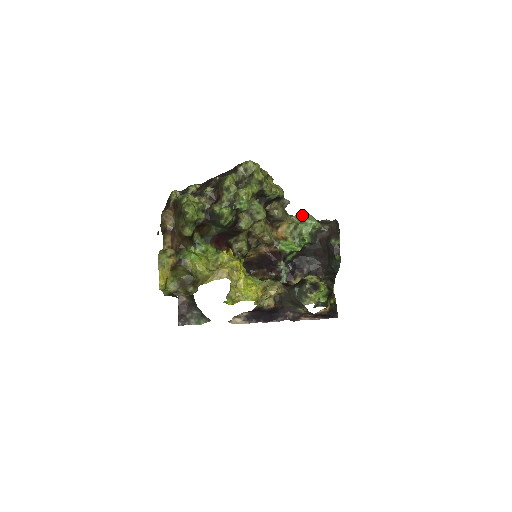
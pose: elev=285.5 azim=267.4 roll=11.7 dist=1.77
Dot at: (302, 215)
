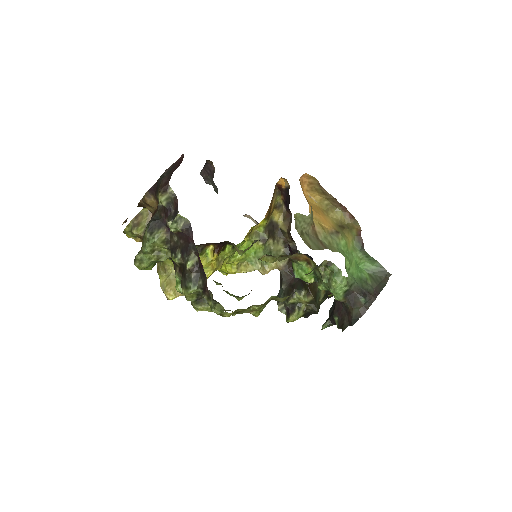
Dot at: (335, 280)
